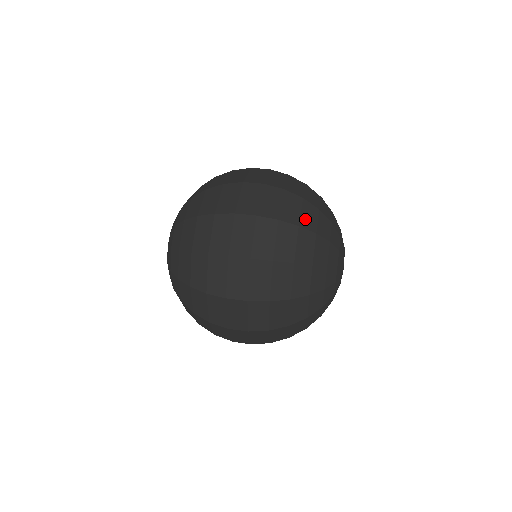
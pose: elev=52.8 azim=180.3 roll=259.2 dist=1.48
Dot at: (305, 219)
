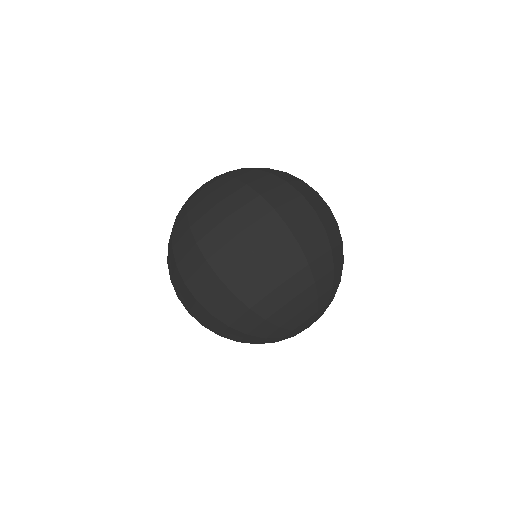
Dot at: (318, 264)
